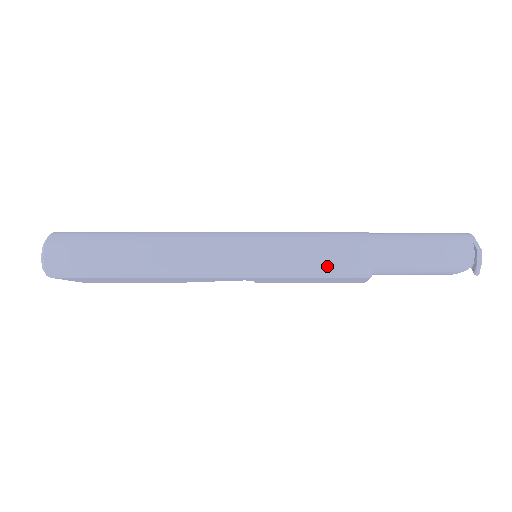
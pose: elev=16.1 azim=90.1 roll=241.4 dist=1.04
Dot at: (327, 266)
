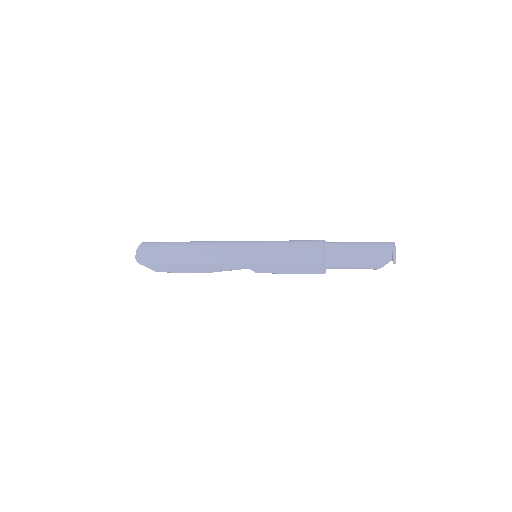
Dot at: (294, 256)
